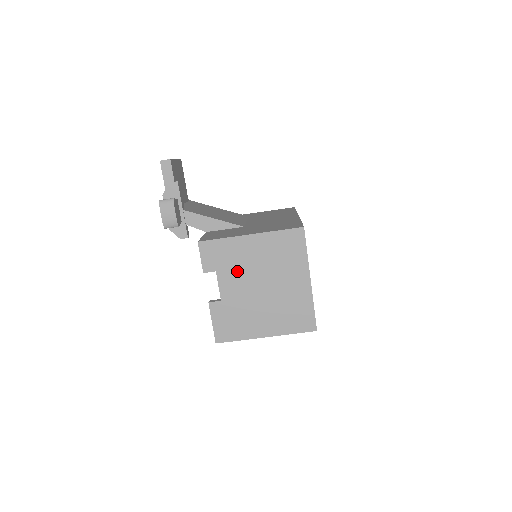
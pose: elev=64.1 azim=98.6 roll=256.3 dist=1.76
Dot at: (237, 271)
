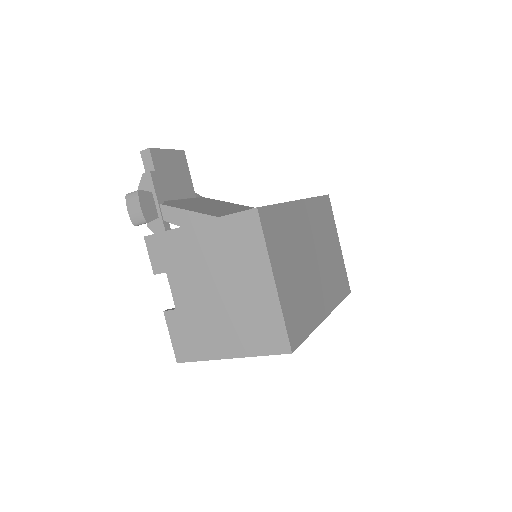
Dot at: (188, 271)
